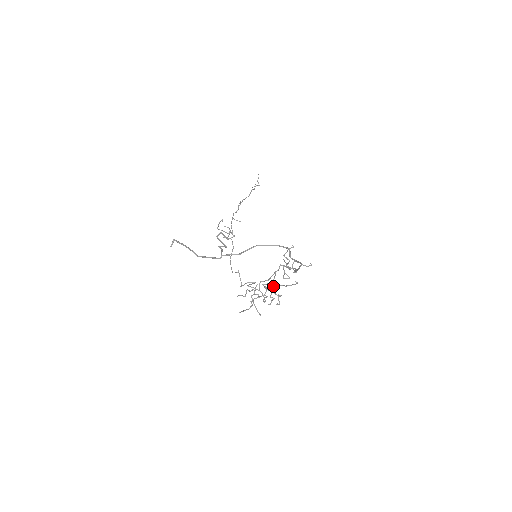
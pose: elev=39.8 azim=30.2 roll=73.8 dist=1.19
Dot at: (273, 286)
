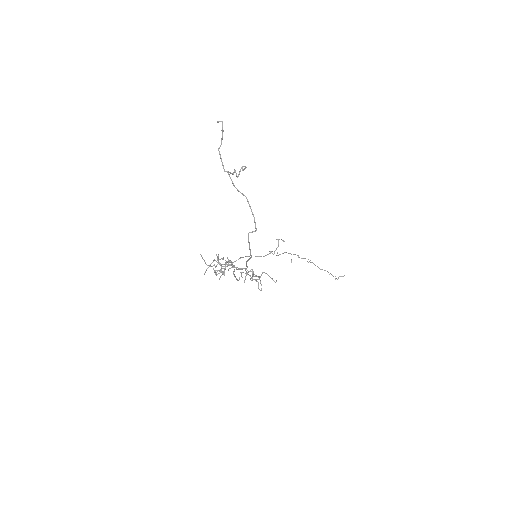
Dot at: occluded
